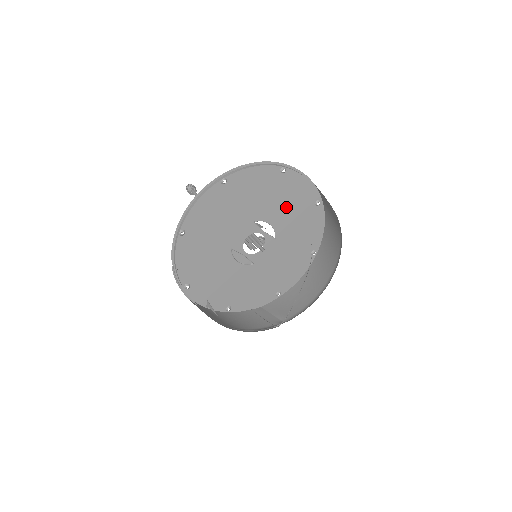
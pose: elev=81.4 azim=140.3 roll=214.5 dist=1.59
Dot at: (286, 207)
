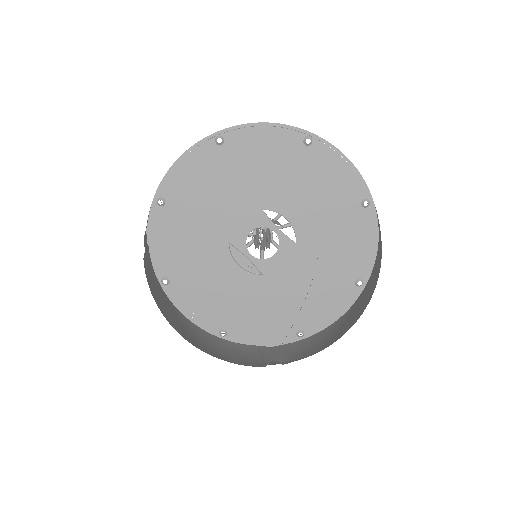
Dot at: (313, 199)
